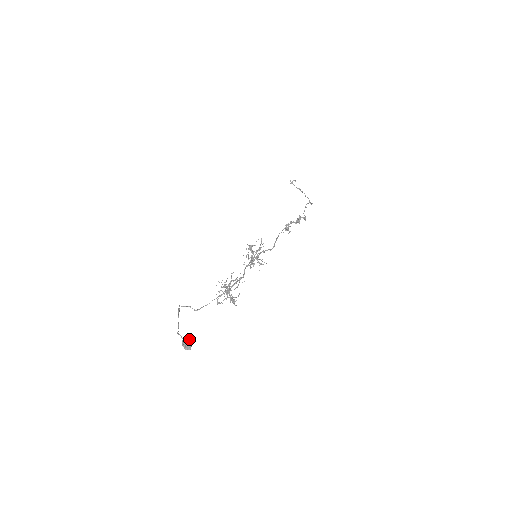
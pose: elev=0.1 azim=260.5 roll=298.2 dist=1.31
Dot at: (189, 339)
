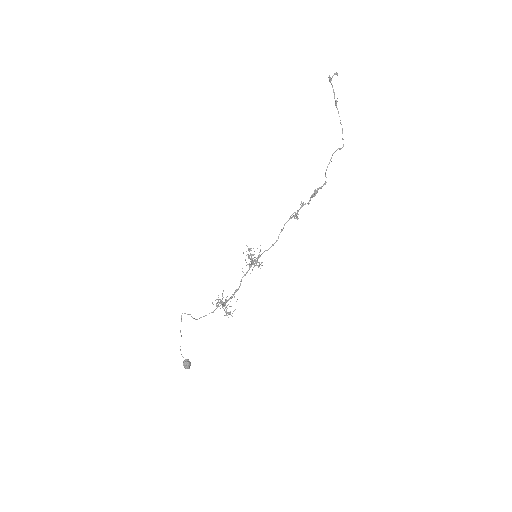
Dot at: (187, 366)
